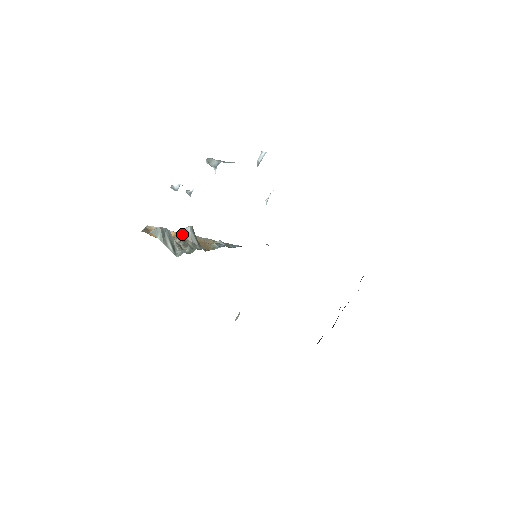
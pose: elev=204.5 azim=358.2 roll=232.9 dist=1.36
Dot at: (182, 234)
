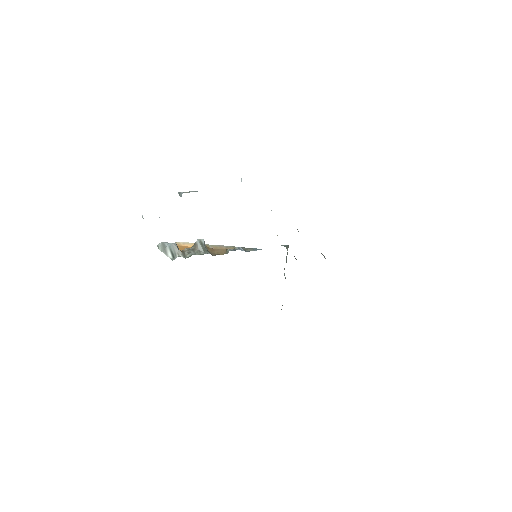
Dot at: (194, 245)
